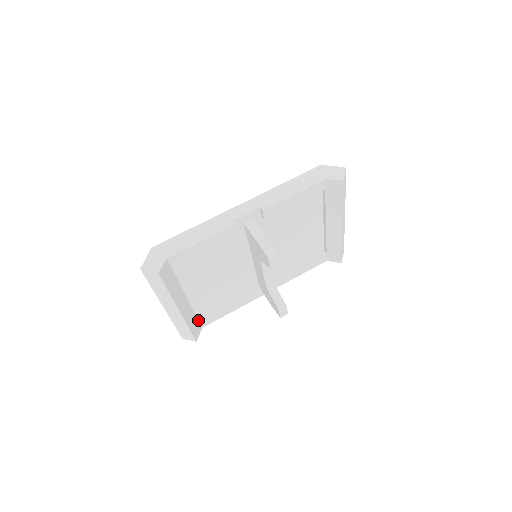
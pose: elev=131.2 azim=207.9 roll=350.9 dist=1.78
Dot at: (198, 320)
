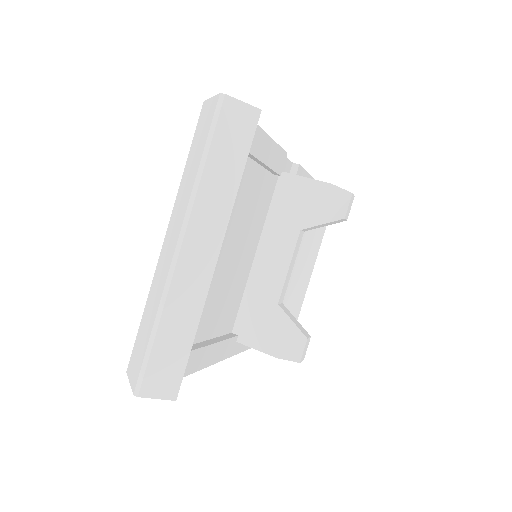
Dot at: occluded
